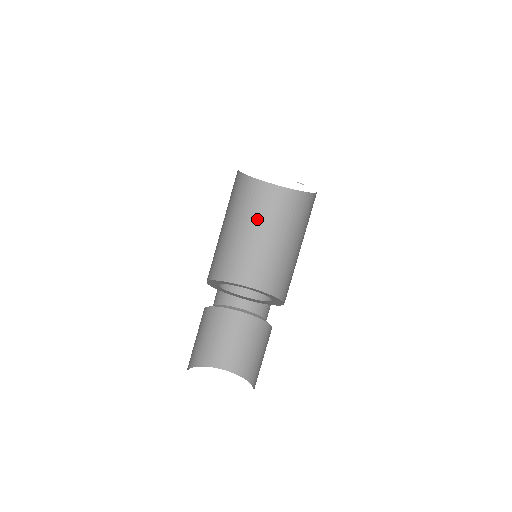
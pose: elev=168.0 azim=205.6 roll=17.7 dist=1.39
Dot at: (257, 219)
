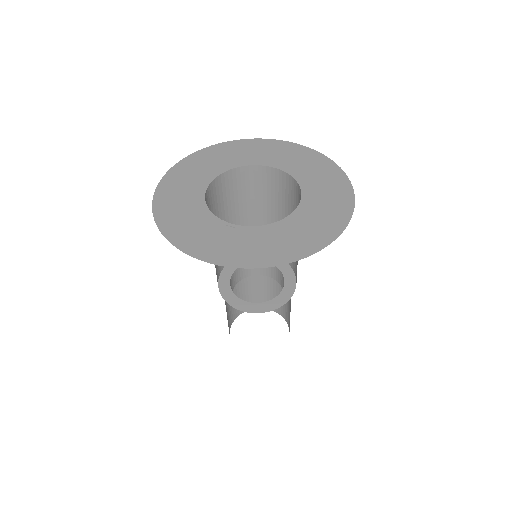
Dot at: (281, 205)
